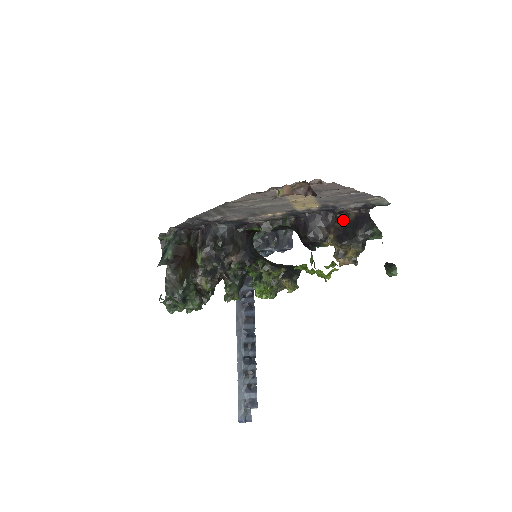
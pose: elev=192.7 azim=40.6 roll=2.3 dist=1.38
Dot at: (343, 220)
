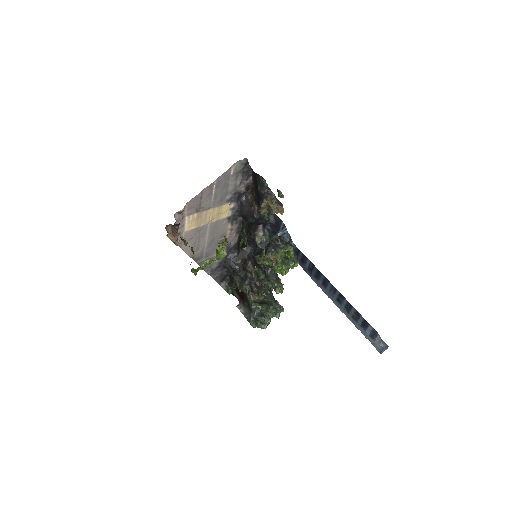
Dot at: (253, 190)
